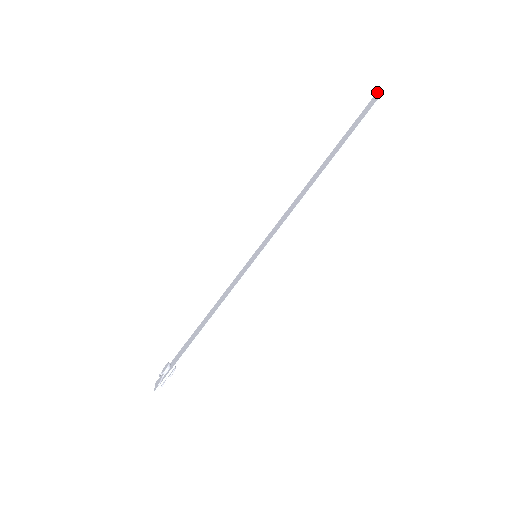
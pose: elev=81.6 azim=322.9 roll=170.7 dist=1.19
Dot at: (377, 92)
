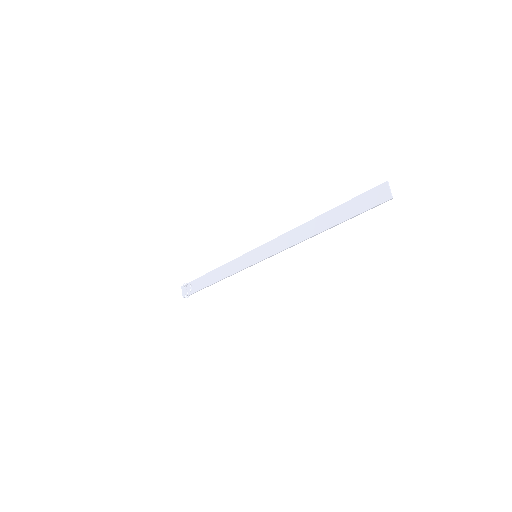
Dot at: (387, 183)
